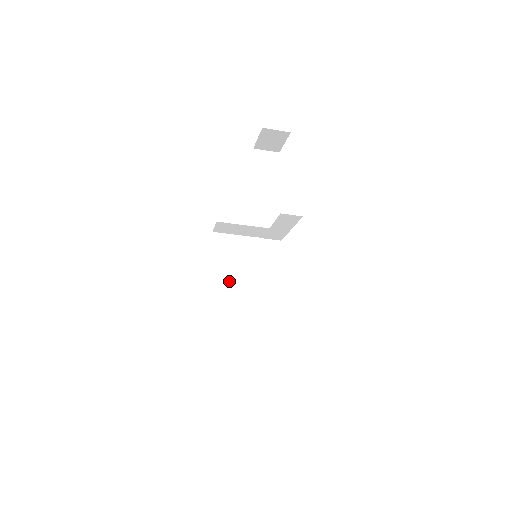
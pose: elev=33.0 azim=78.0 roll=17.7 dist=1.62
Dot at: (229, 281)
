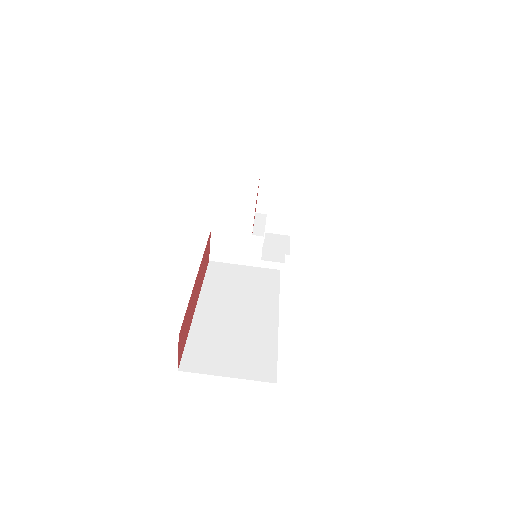
Dot at: (225, 297)
